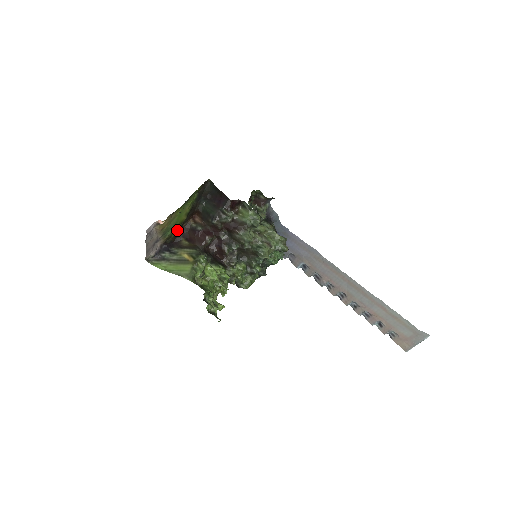
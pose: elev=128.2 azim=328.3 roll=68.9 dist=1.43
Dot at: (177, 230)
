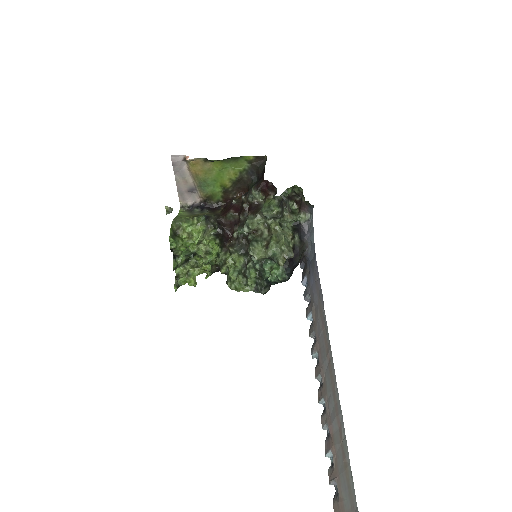
Dot at: (221, 196)
